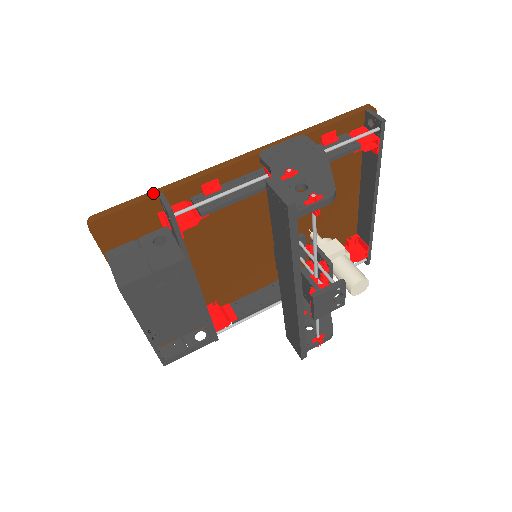
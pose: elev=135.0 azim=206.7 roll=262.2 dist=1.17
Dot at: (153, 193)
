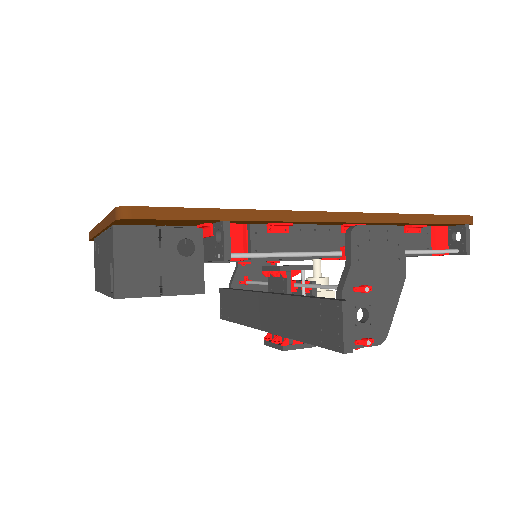
Dot at: (219, 214)
